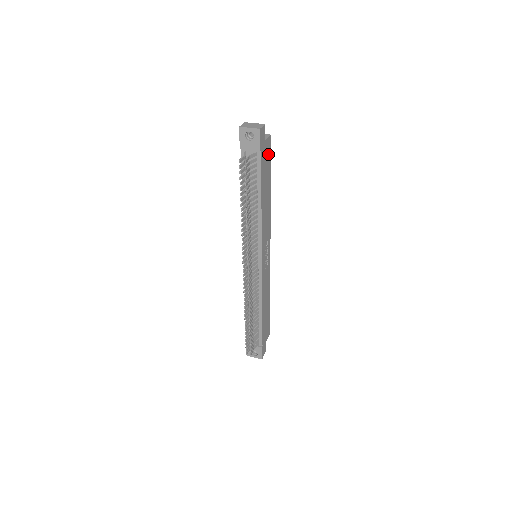
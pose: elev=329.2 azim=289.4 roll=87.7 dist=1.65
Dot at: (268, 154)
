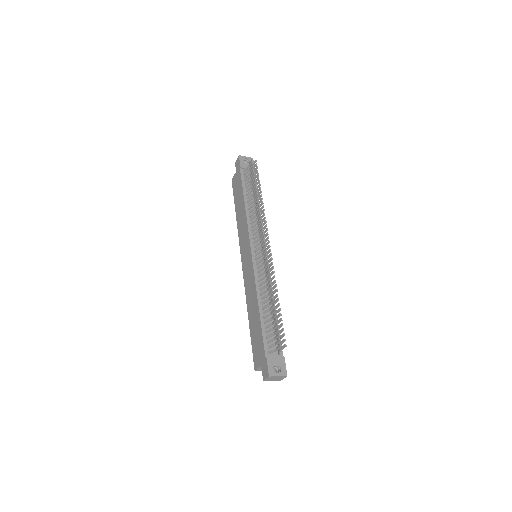
Dot at: occluded
